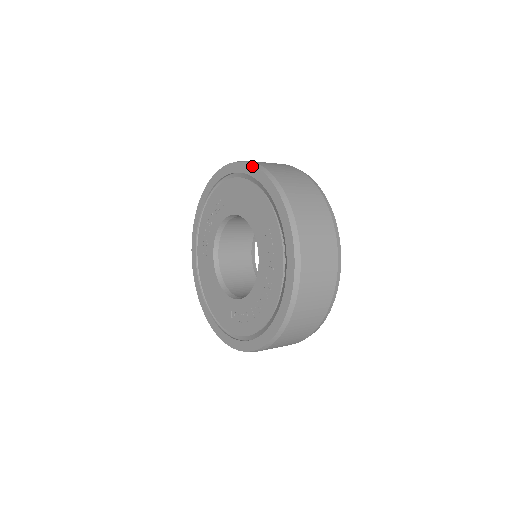
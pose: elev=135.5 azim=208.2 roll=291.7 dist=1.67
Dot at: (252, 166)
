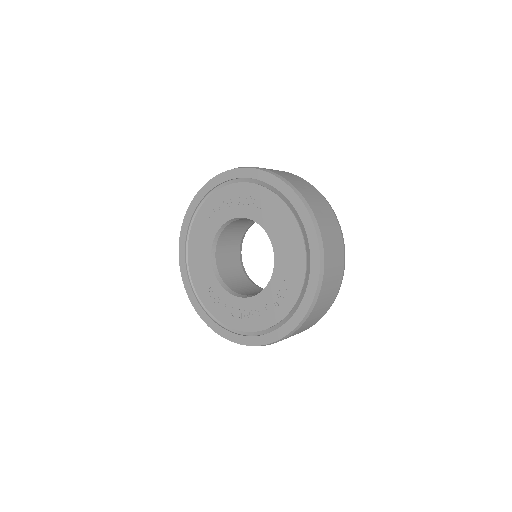
Dot at: (312, 222)
